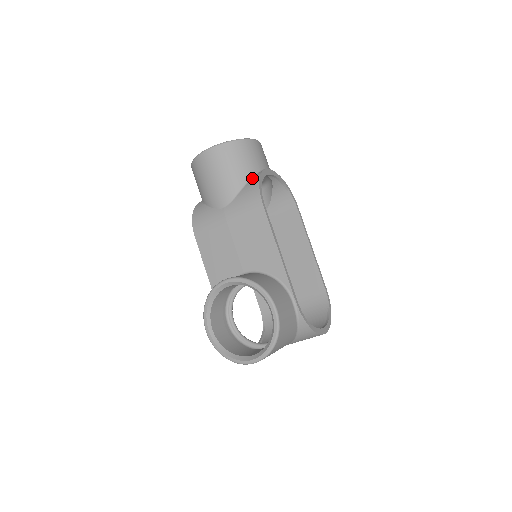
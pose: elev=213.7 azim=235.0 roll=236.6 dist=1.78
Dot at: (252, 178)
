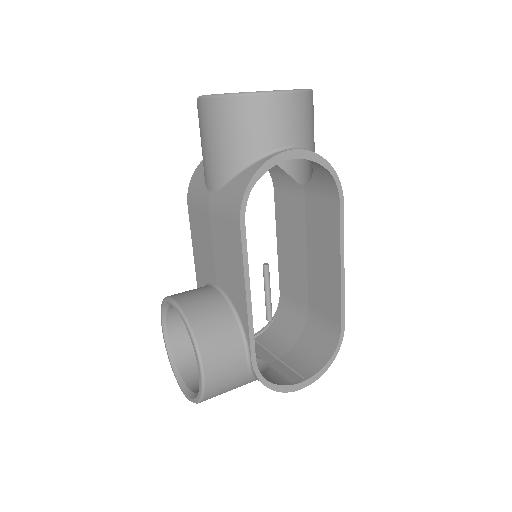
Dot at: (251, 165)
